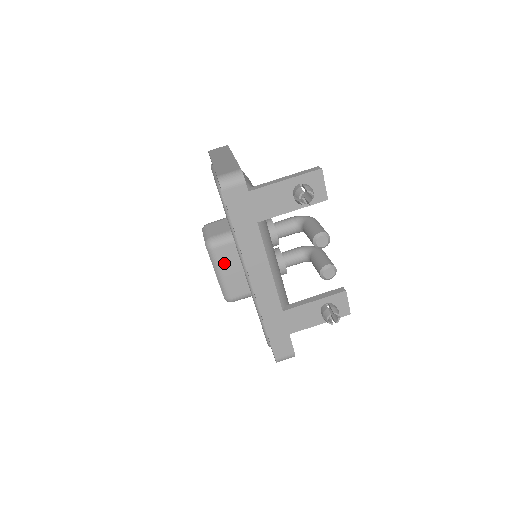
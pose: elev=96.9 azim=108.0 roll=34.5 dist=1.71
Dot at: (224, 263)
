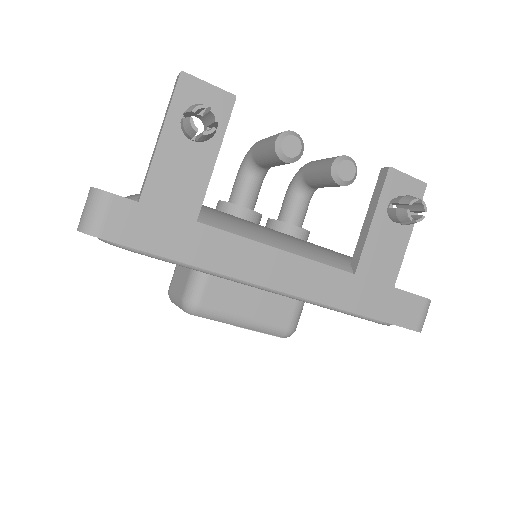
Dot at: (230, 306)
